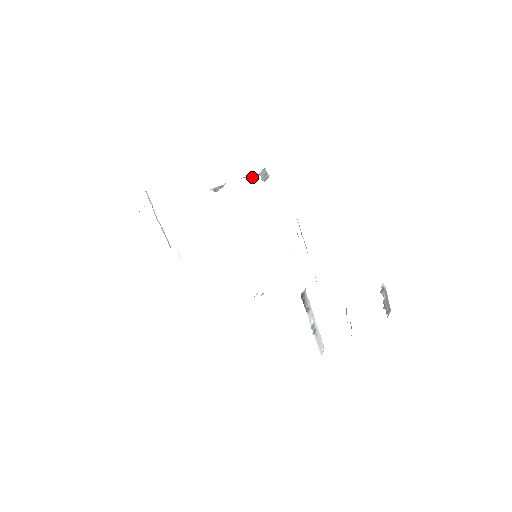
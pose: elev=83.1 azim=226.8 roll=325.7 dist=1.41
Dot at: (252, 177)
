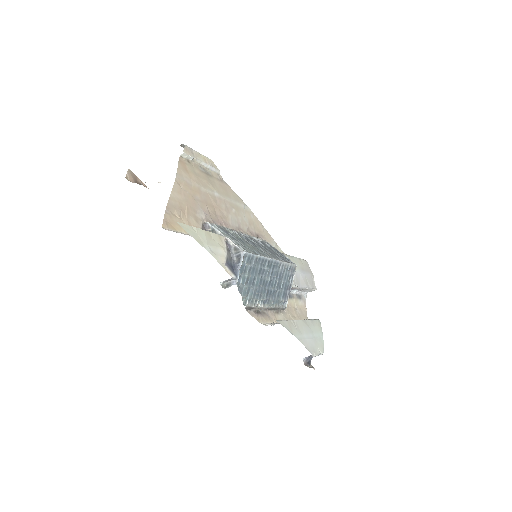
Dot at: (236, 257)
